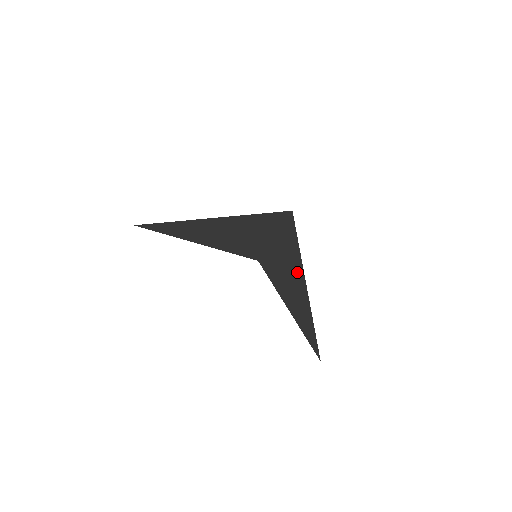
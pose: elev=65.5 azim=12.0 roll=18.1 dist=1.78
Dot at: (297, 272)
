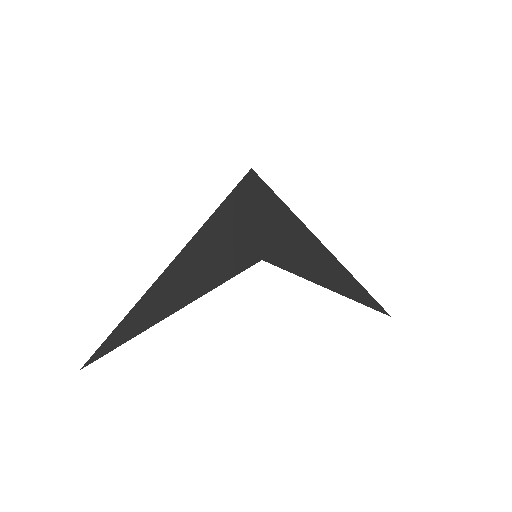
Dot at: (303, 235)
